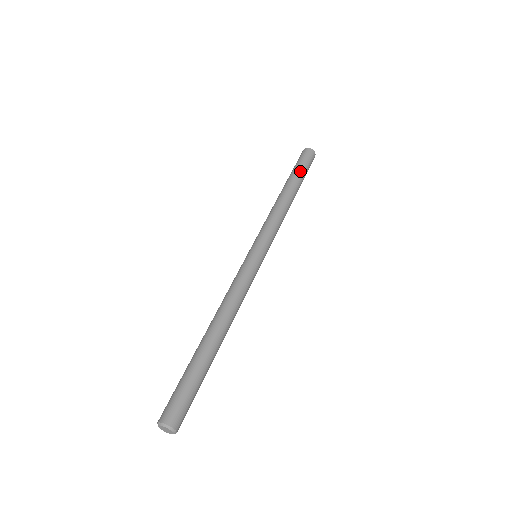
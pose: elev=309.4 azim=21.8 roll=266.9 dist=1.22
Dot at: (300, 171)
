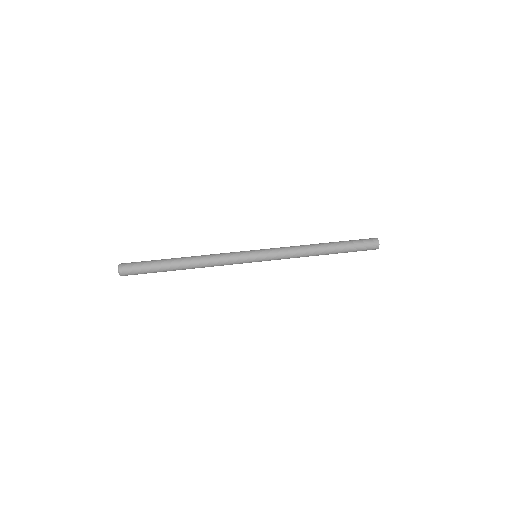
Dot at: (348, 242)
